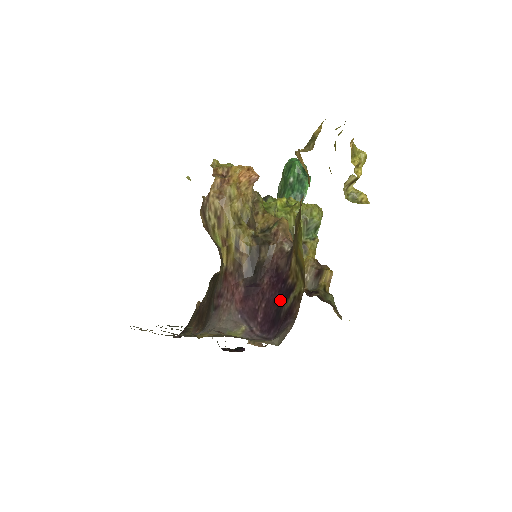
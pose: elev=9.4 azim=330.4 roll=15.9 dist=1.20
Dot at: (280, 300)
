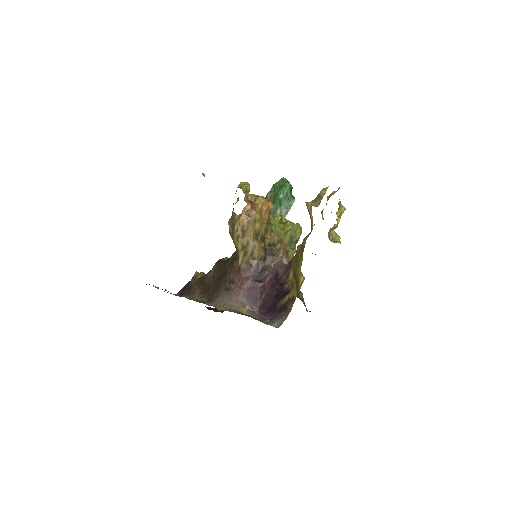
Dot at: (277, 297)
